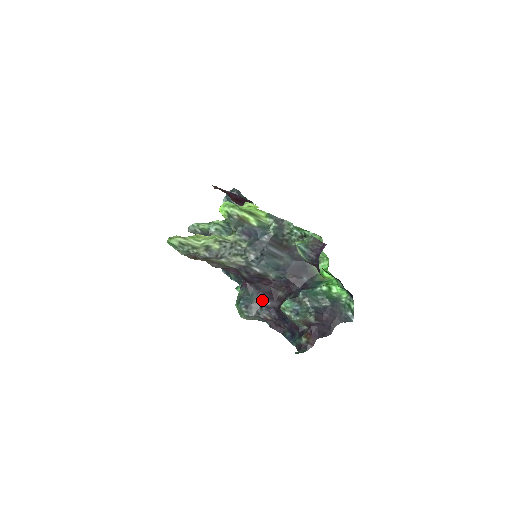
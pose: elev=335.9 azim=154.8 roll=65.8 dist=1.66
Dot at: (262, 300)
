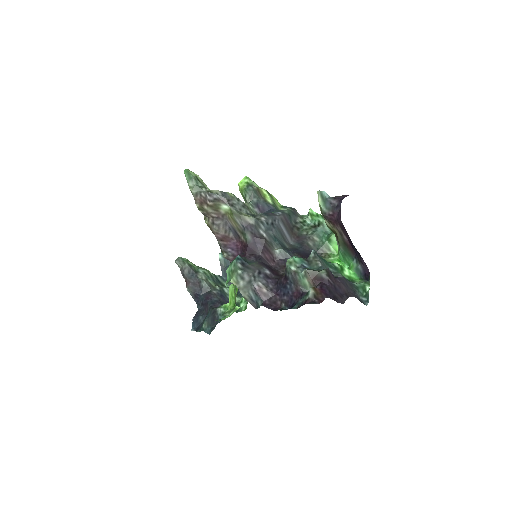
Dot at: (262, 267)
